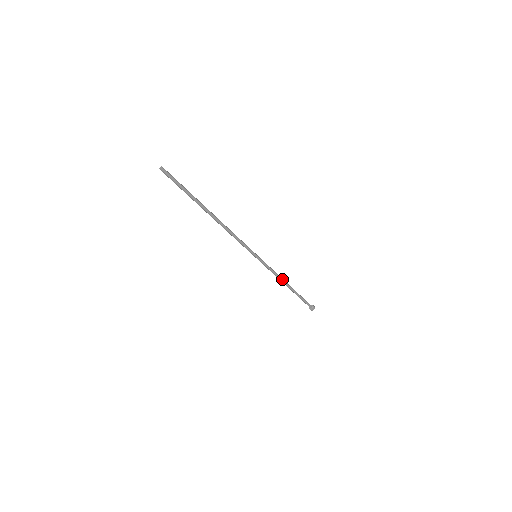
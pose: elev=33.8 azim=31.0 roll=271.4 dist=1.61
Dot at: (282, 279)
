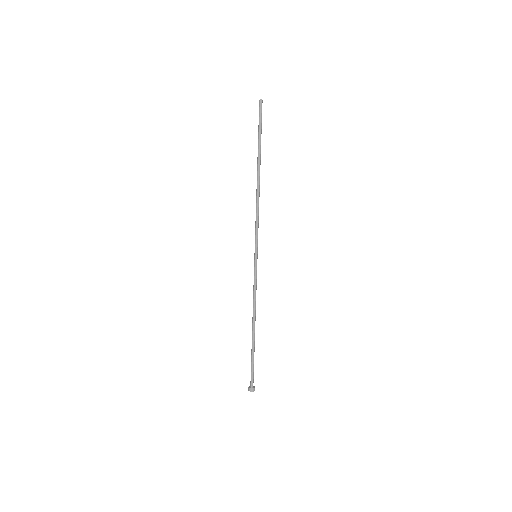
Dot at: (255, 311)
